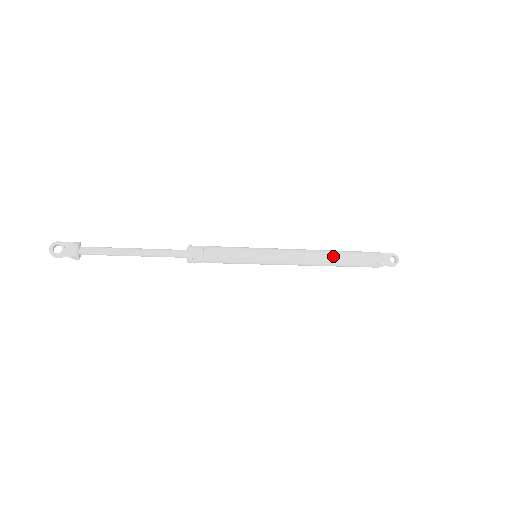
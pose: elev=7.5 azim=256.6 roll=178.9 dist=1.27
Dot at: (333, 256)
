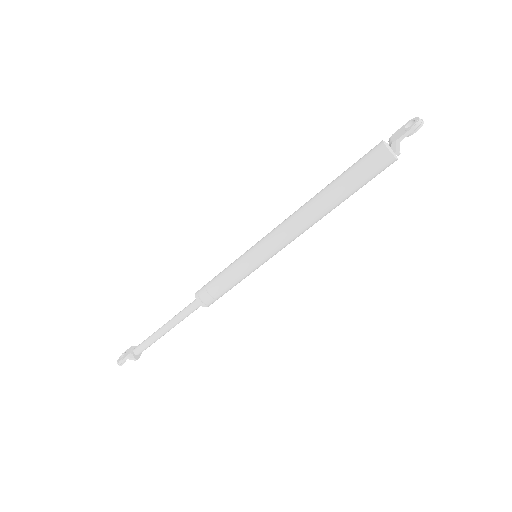
Dot at: (325, 187)
